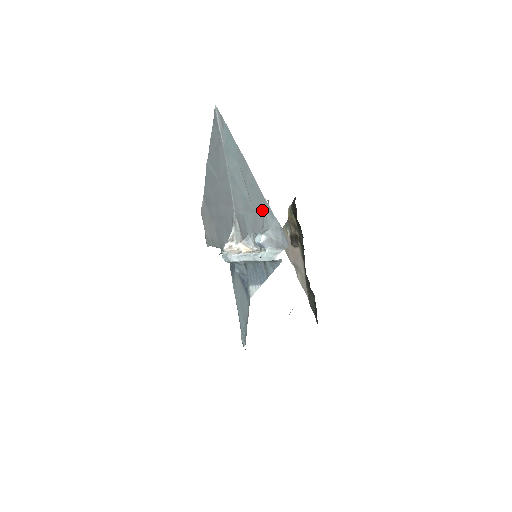
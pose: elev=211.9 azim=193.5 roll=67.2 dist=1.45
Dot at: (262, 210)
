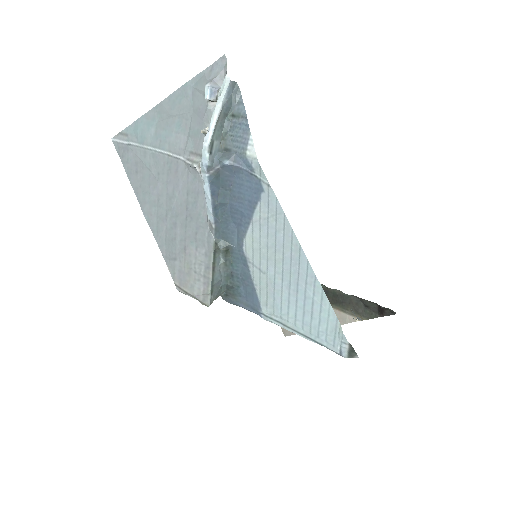
Dot at: (193, 93)
